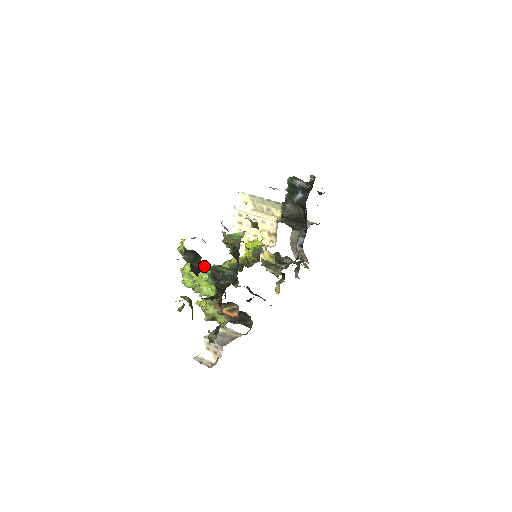
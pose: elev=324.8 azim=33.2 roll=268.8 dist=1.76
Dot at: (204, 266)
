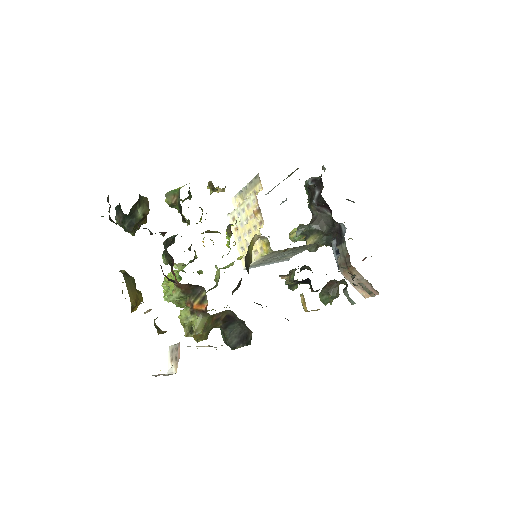
Dot at: (108, 196)
